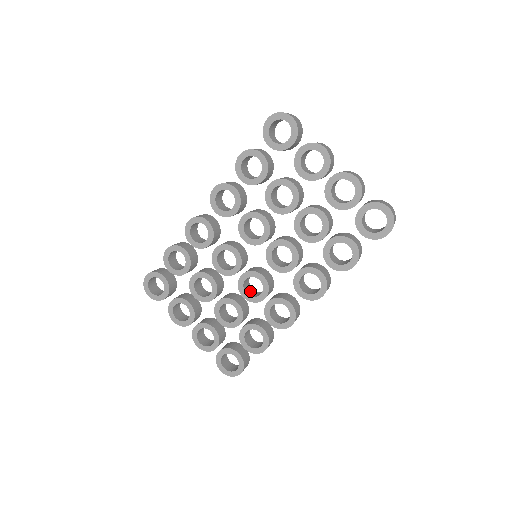
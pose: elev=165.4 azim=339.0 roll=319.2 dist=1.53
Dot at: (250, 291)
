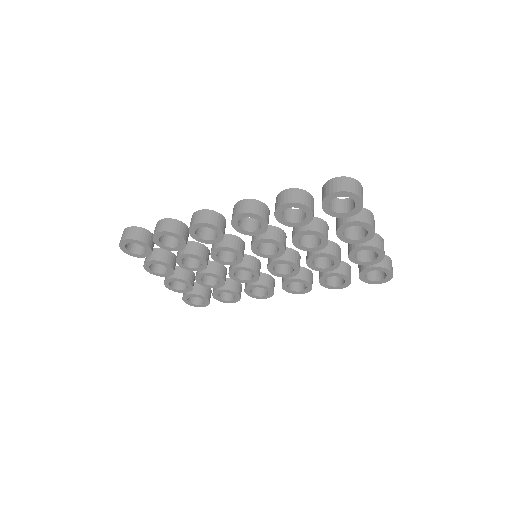
Dot at: occluded
